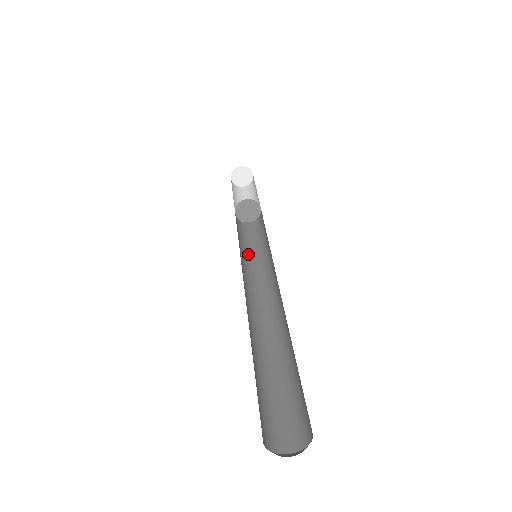
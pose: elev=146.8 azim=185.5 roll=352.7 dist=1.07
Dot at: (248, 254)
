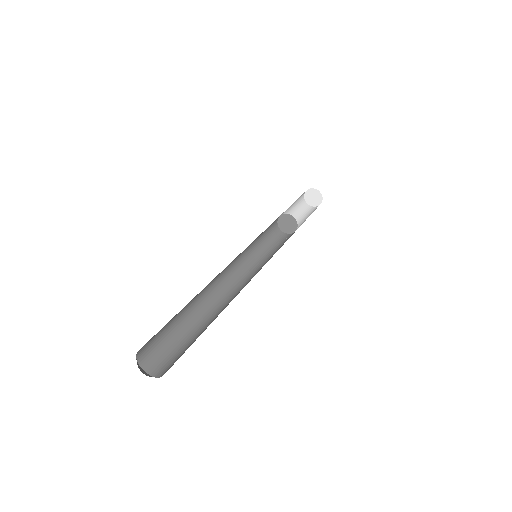
Dot at: (256, 250)
